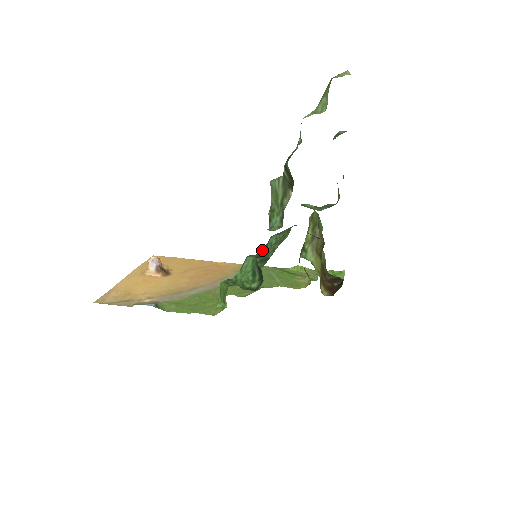
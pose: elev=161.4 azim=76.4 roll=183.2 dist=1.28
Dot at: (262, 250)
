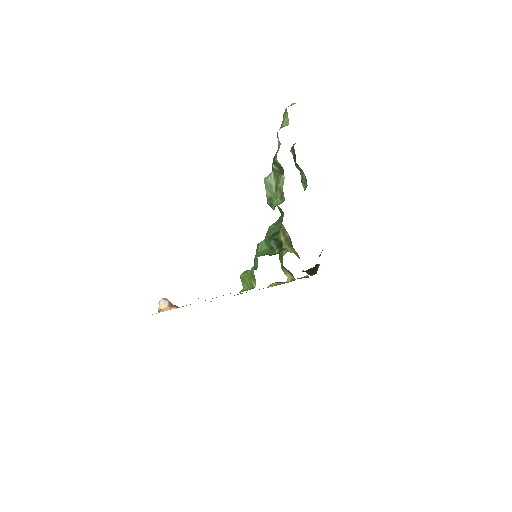
Dot at: occluded
